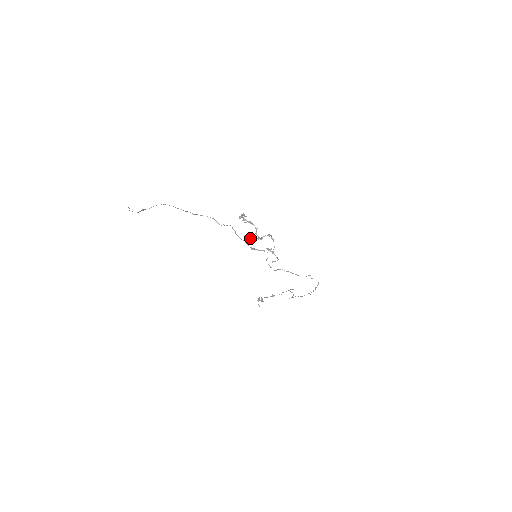
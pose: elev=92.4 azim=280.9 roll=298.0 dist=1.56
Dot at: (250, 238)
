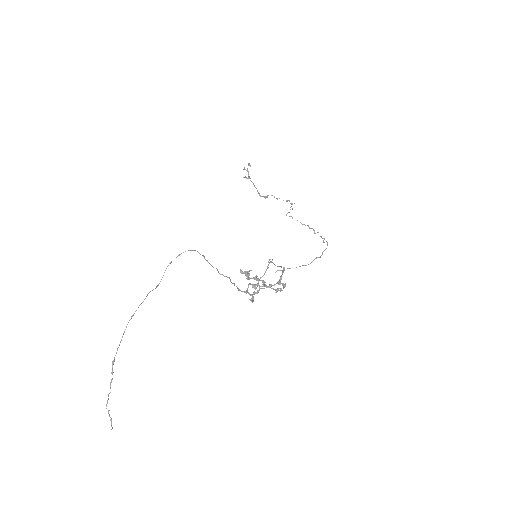
Dot at: (254, 288)
